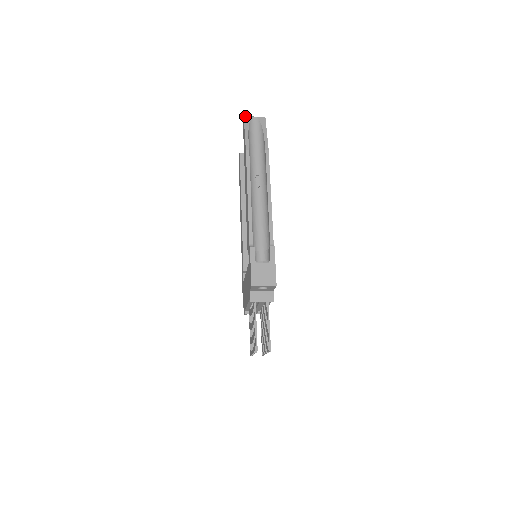
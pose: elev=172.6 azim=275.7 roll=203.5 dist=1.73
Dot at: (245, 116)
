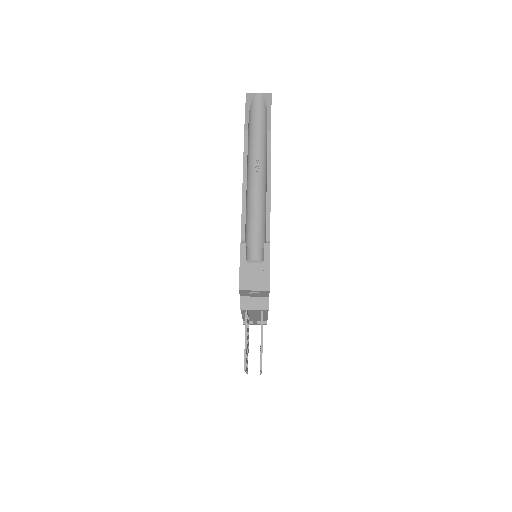
Dot at: occluded
